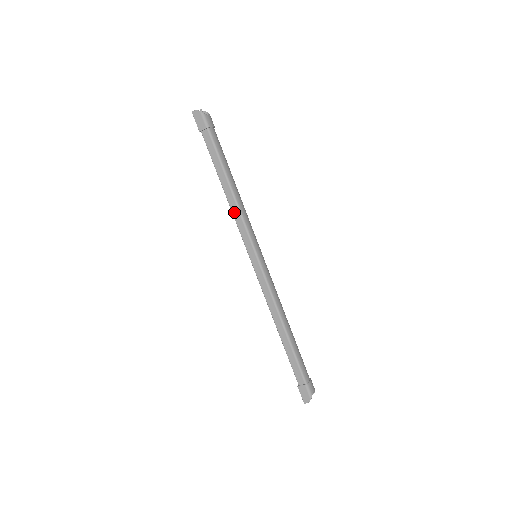
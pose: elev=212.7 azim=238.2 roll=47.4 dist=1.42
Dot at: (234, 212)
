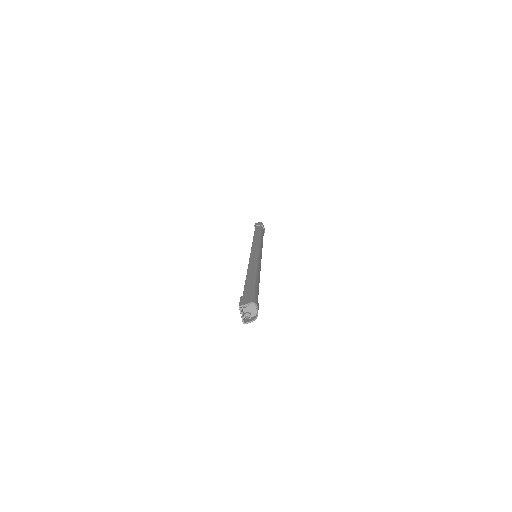
Dot at: (255, 240)
